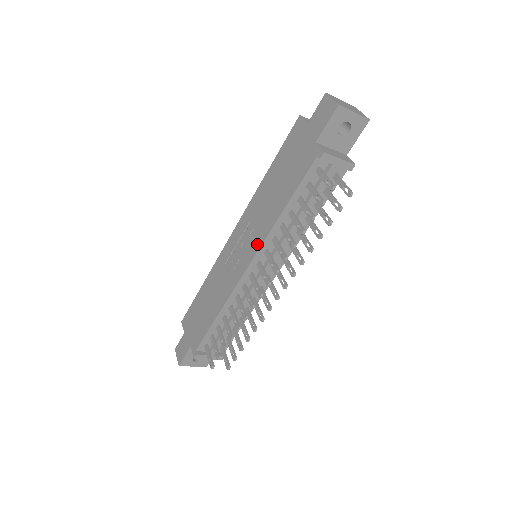
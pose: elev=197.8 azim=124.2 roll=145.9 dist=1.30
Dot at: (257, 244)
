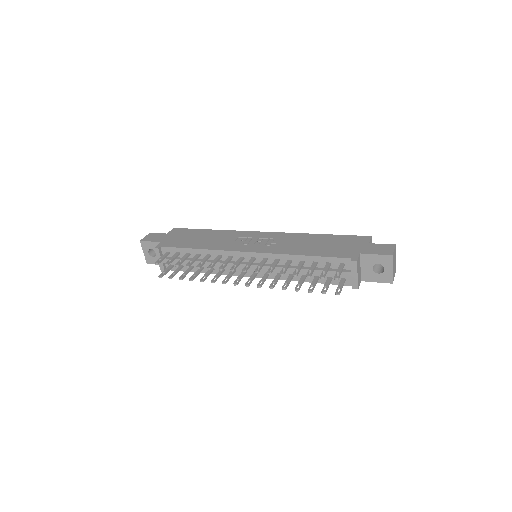
Dot at: (268, 250)
